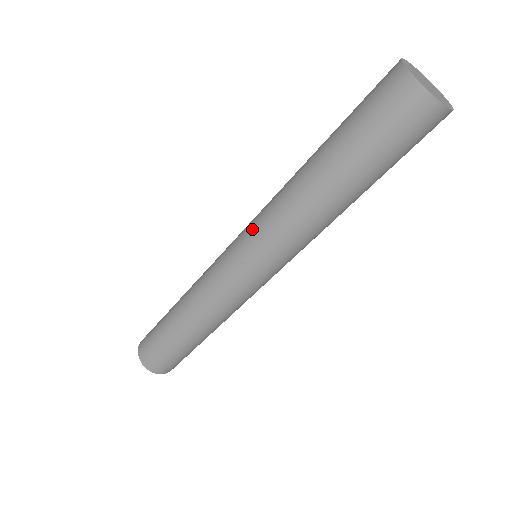
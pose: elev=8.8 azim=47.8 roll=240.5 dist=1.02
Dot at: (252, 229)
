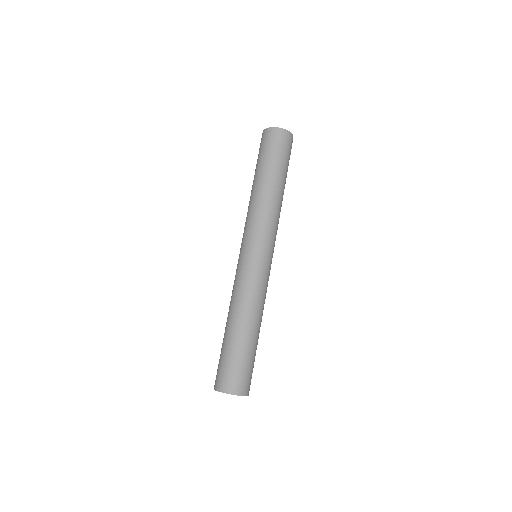
Dot at: (243, 234)
